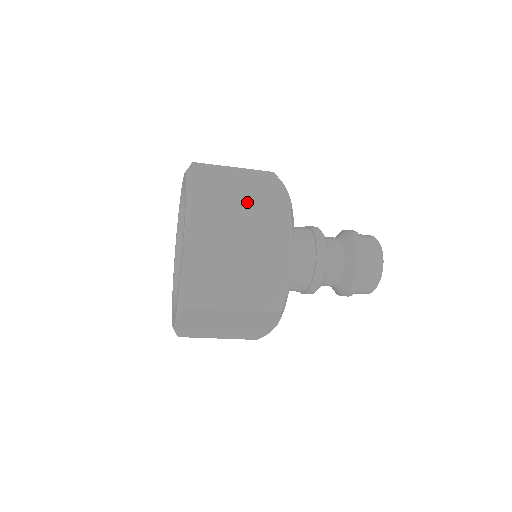
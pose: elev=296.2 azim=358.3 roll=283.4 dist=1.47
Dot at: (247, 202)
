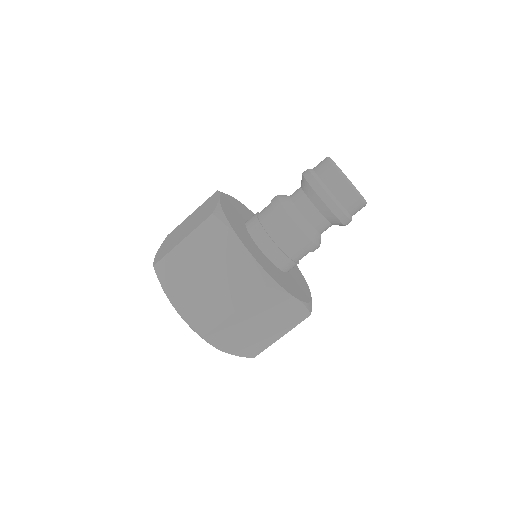
Dot at: (186, 234)
